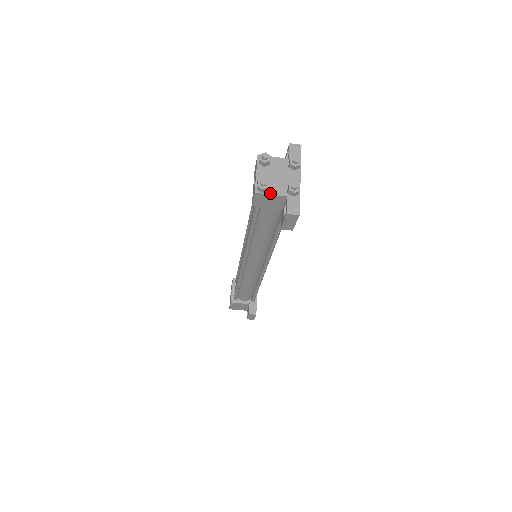
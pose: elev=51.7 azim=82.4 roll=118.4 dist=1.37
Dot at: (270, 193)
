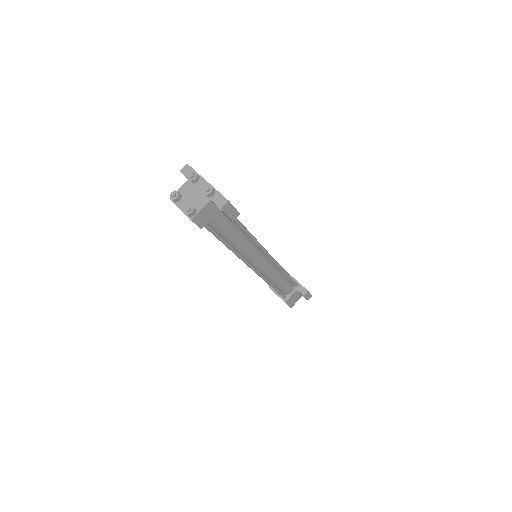
Dot at: (199, 210)
